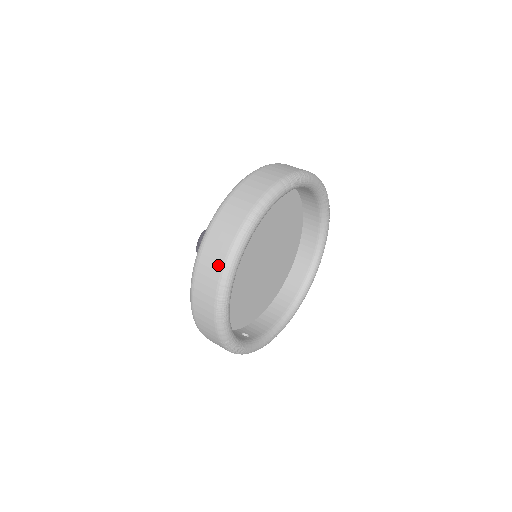
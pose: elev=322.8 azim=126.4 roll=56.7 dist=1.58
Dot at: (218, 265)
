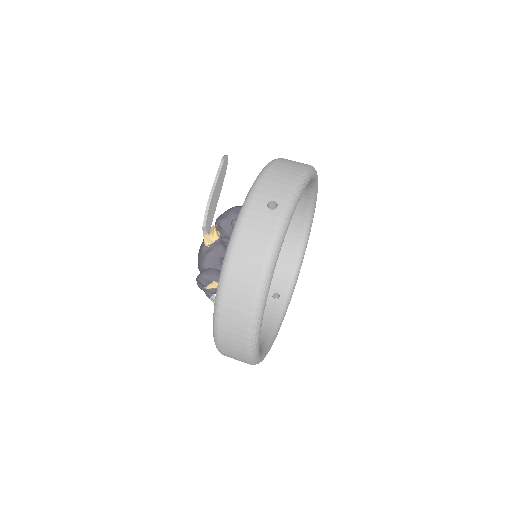
Dot at: (242, 360)
